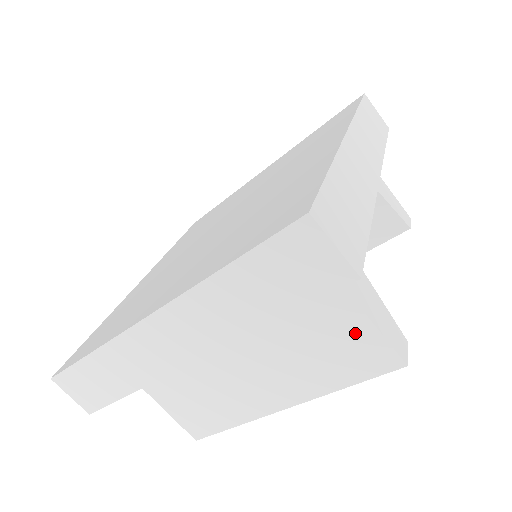
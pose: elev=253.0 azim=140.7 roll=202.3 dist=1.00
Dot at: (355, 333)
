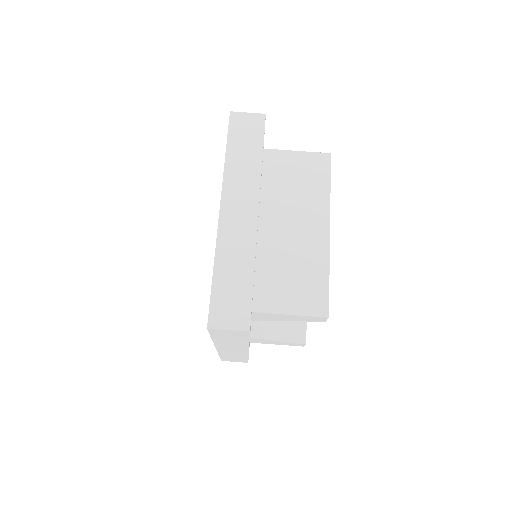
Dot at: (301, 161)
